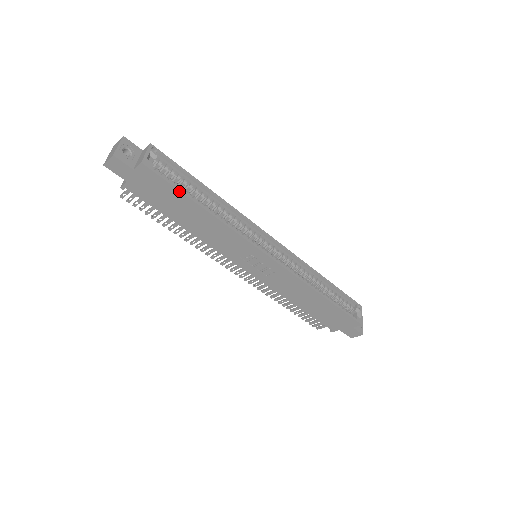
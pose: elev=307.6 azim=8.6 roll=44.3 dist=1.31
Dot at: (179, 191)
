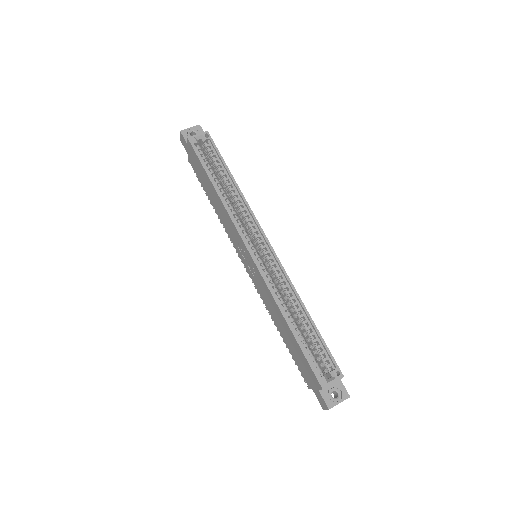
Dot at: (202, 166)
